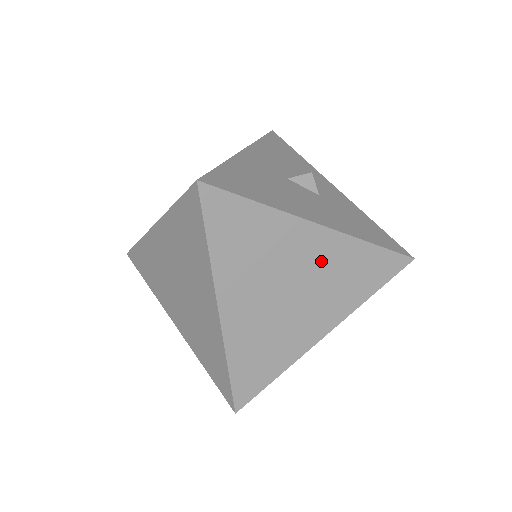
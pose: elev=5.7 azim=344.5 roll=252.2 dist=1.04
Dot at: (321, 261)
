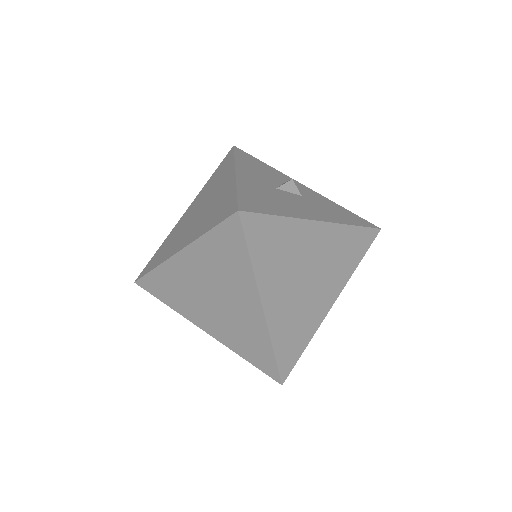
Dot at: (324, 249)
